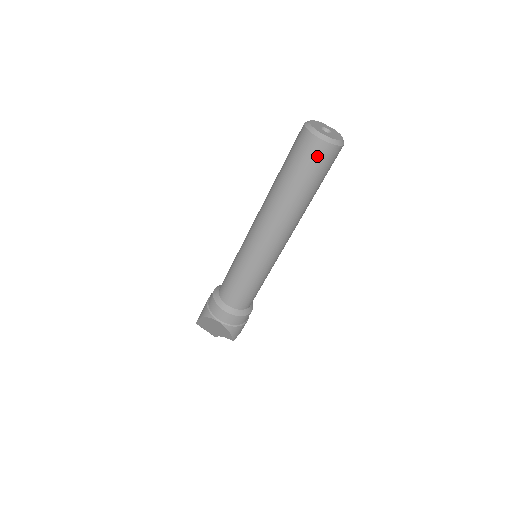
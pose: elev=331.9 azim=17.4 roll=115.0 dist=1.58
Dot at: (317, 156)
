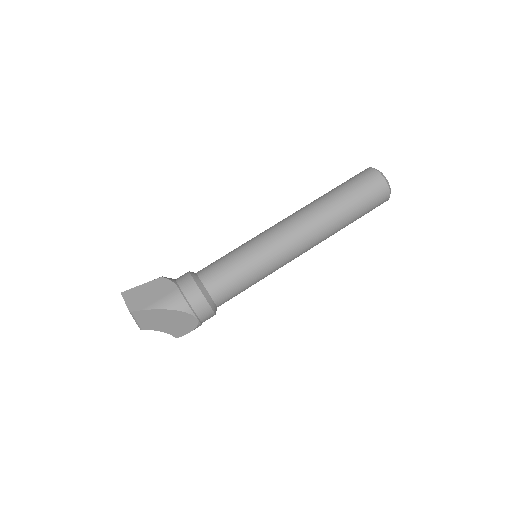
Dot at: (379, 203)
